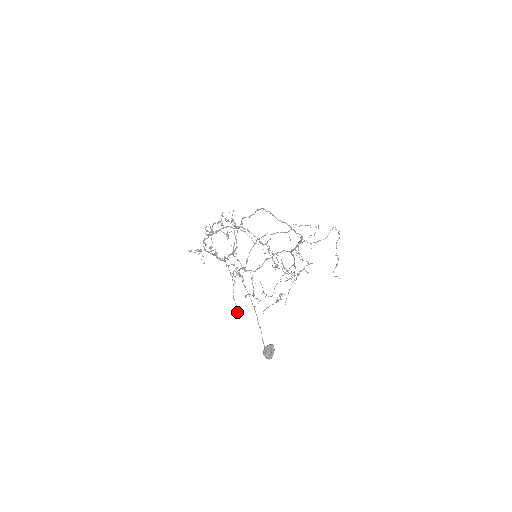
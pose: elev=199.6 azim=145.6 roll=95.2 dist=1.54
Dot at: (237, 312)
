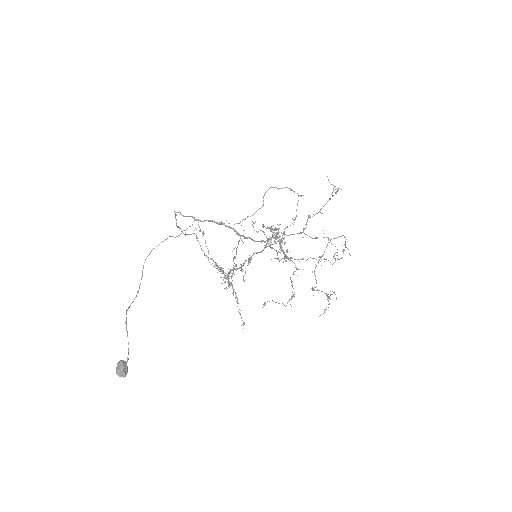
Dot at: occluded
